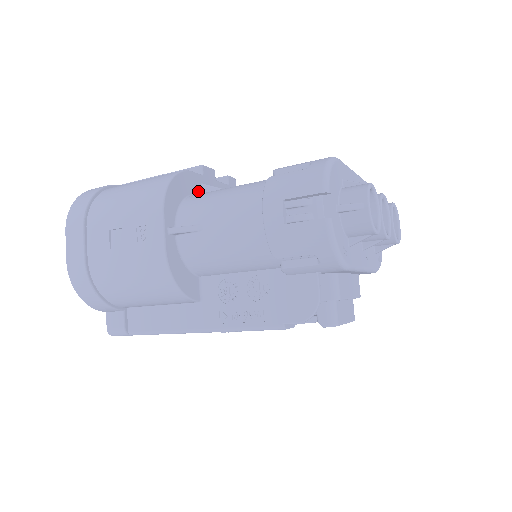
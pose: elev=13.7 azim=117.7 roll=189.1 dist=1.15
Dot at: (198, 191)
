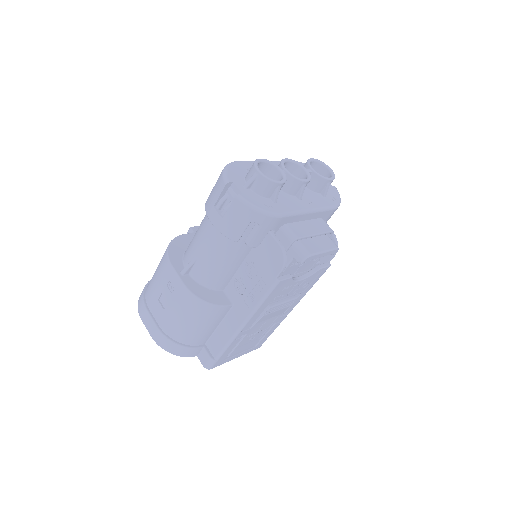
Dot at: occluded
